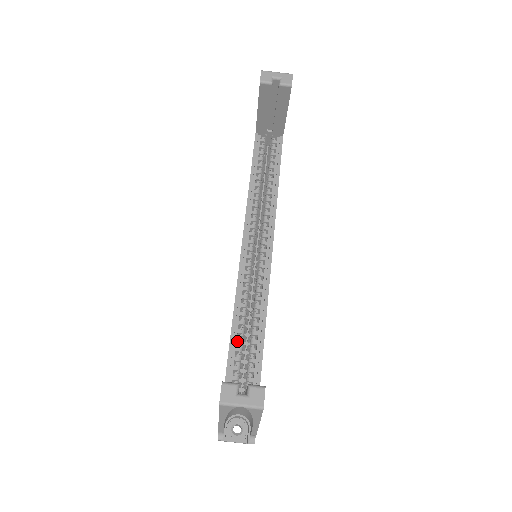
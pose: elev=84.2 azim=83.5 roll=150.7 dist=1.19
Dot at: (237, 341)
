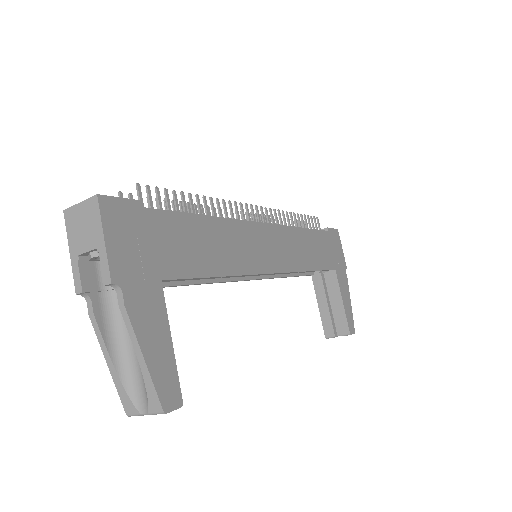
Dot at: occluded
